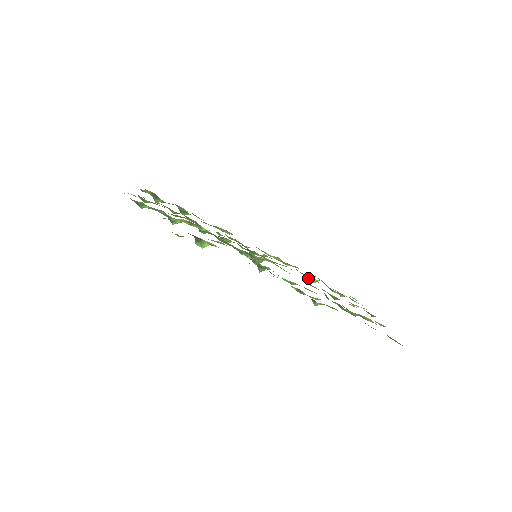
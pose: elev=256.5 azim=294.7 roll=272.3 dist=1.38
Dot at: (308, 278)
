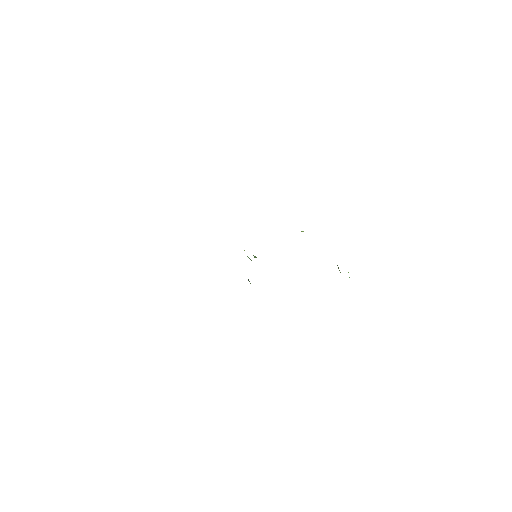
Dot at: occluded
